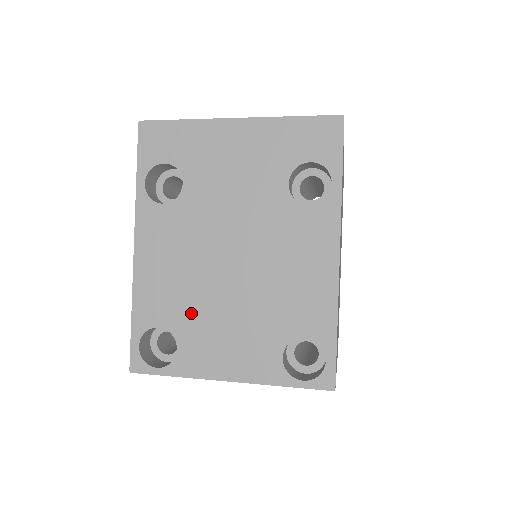
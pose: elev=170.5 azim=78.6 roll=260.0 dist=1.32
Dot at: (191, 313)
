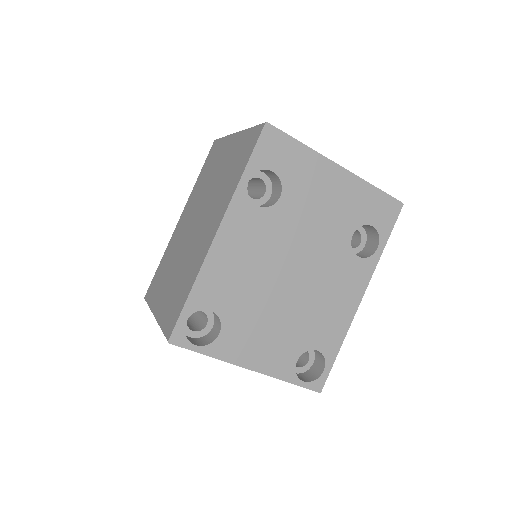
Dot at: (244, 307)
